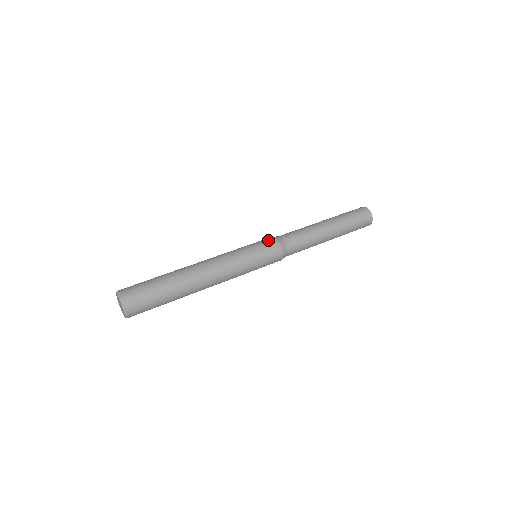
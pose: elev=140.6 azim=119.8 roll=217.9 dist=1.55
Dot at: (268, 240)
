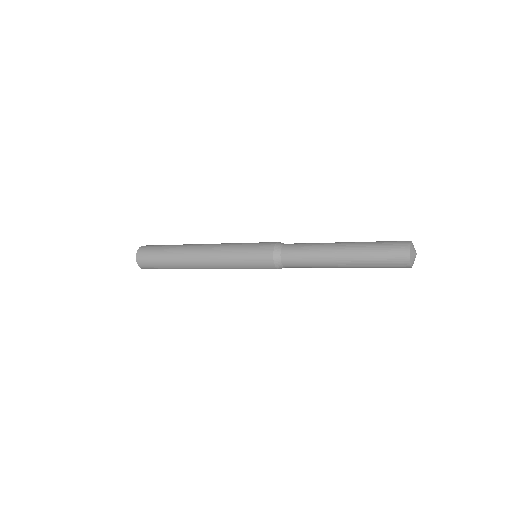
Dot at: occluded
